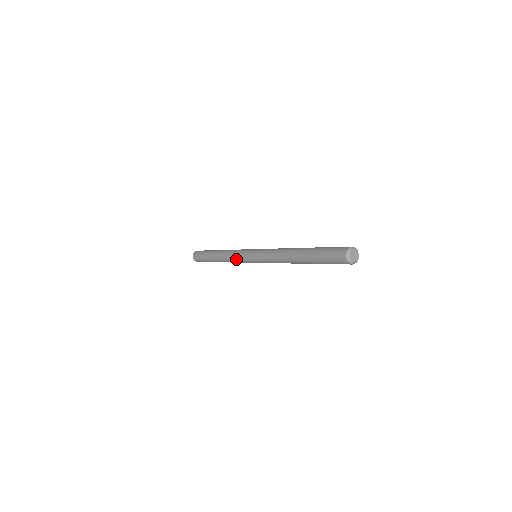
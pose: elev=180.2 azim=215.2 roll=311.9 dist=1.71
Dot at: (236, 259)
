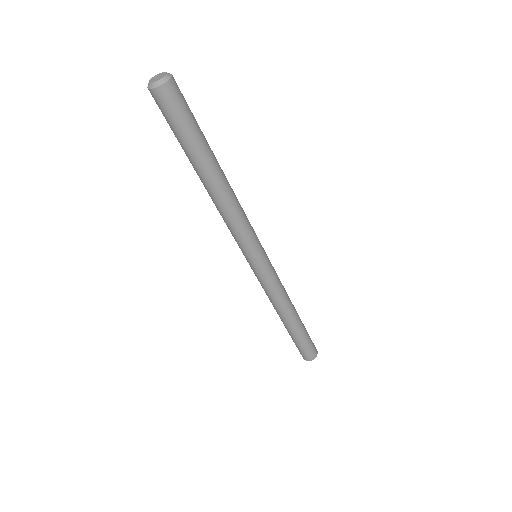
Dot at: (264, 289)
